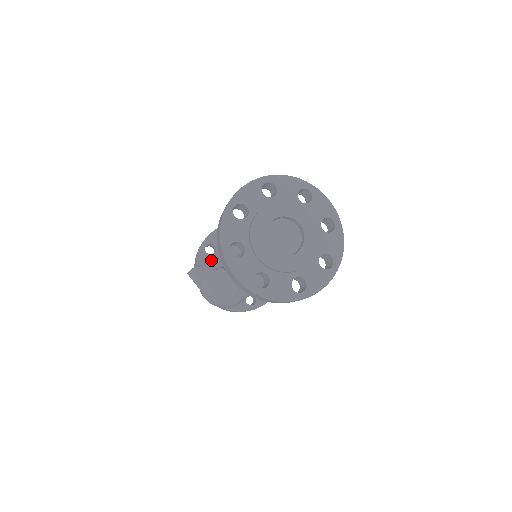
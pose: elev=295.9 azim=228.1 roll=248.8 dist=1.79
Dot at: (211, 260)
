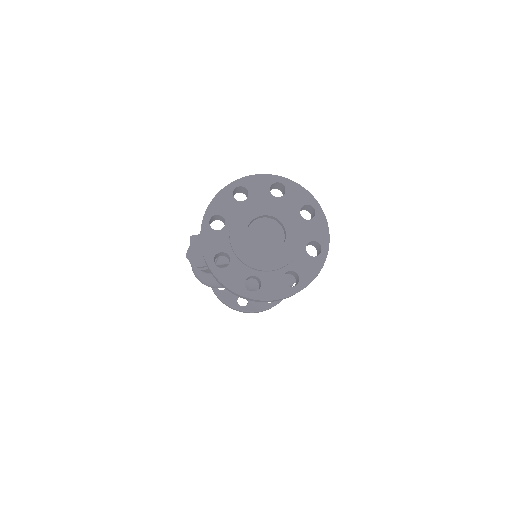
Dot at: occluded
